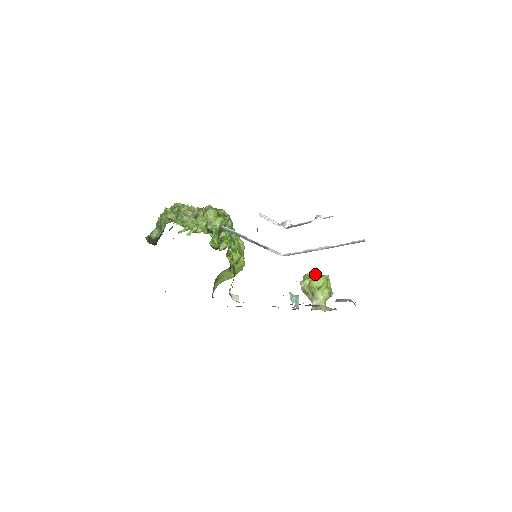
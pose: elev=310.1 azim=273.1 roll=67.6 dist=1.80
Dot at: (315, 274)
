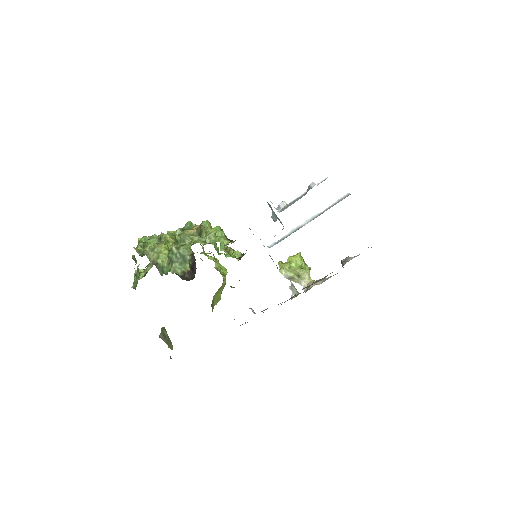
Dot at: (290, 257)
